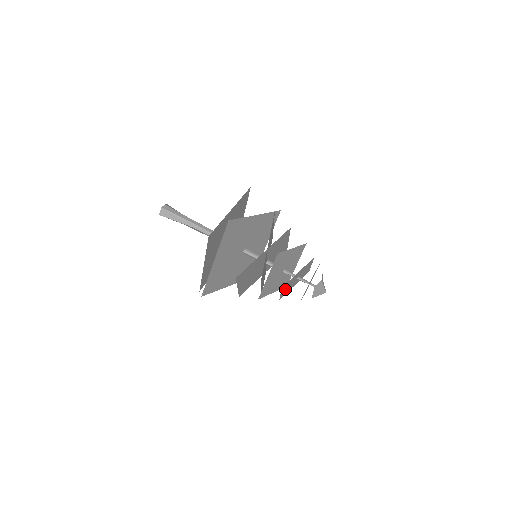
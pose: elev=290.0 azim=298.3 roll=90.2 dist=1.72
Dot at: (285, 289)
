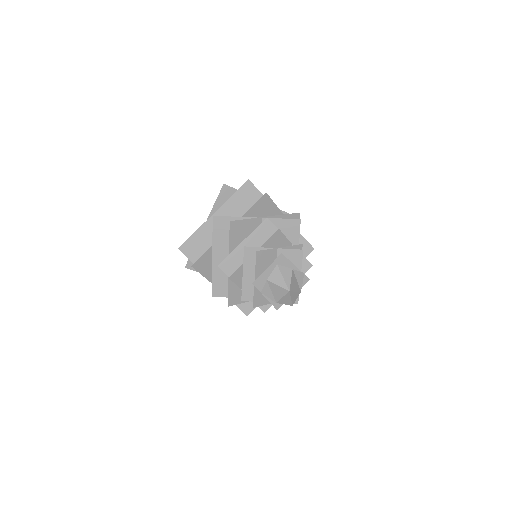
Dot at: (252, 274)
